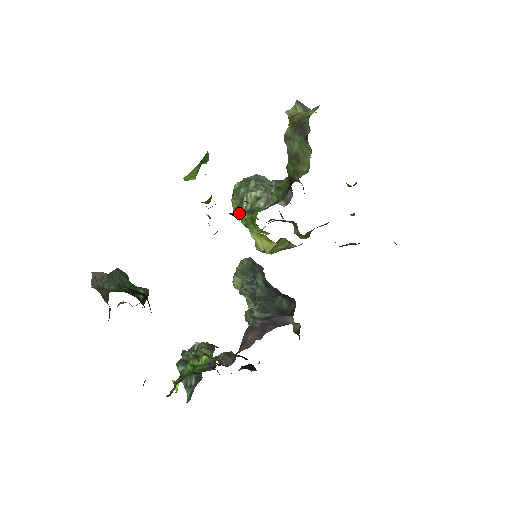
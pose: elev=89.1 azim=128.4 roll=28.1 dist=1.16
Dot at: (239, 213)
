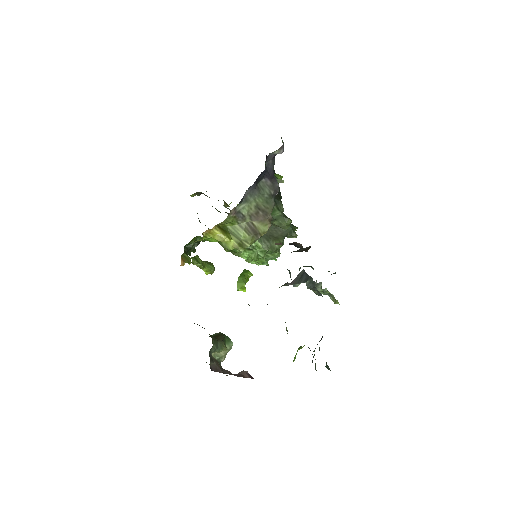
Dot at: (235, 255)
